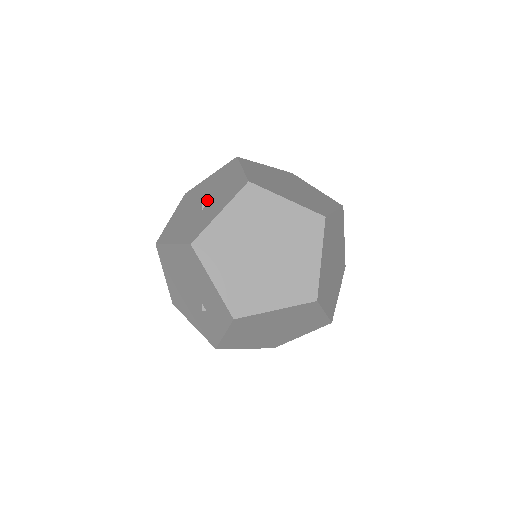
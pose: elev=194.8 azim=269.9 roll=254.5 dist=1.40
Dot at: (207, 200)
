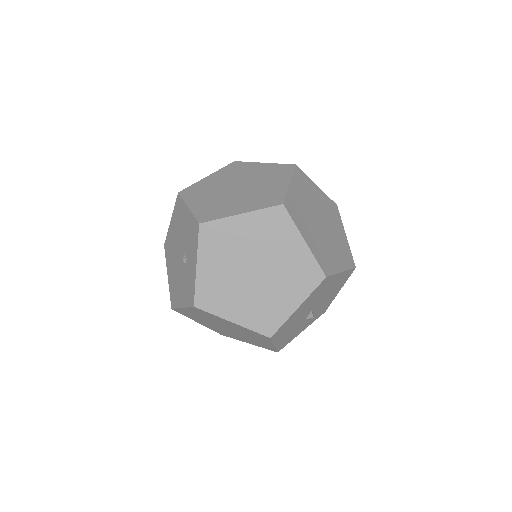
Dot at: occluded
